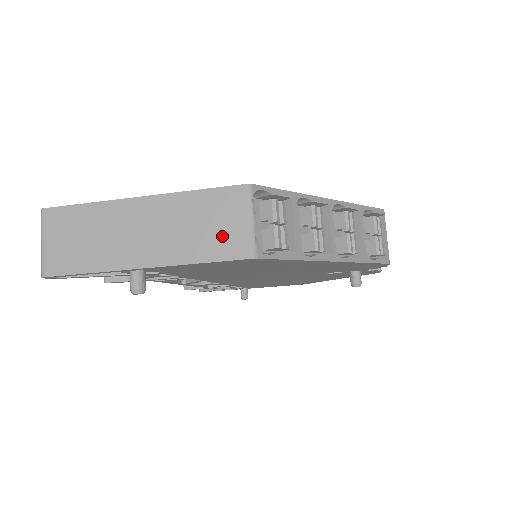
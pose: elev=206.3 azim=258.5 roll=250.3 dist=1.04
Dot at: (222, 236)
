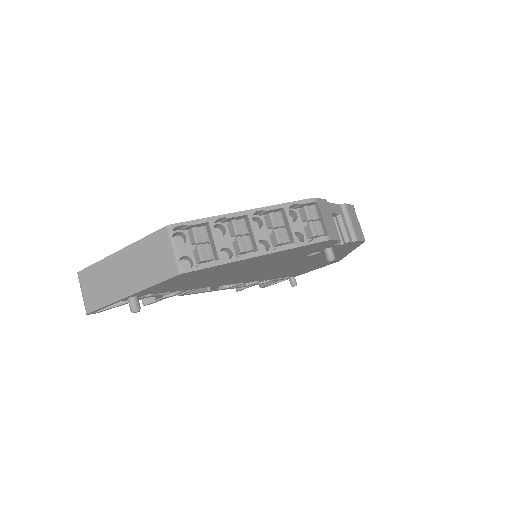
Dot at: (161, 264)
